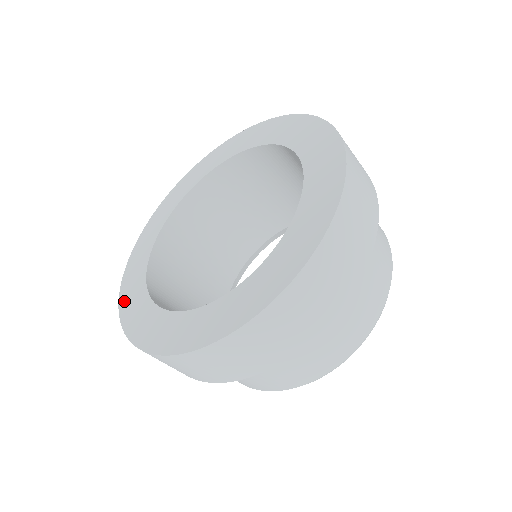
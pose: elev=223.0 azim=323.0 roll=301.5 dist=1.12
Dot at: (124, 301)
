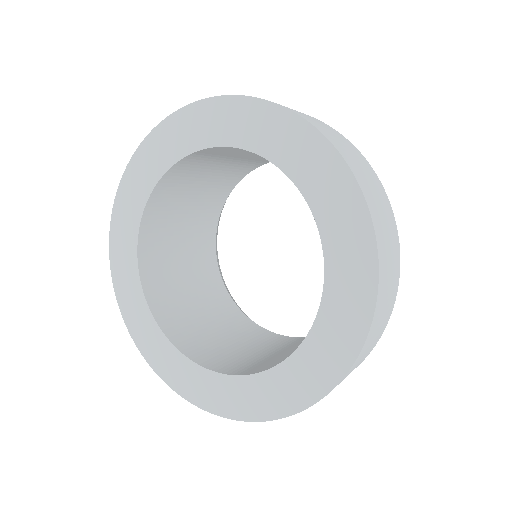
Dot at: (190, 394)
